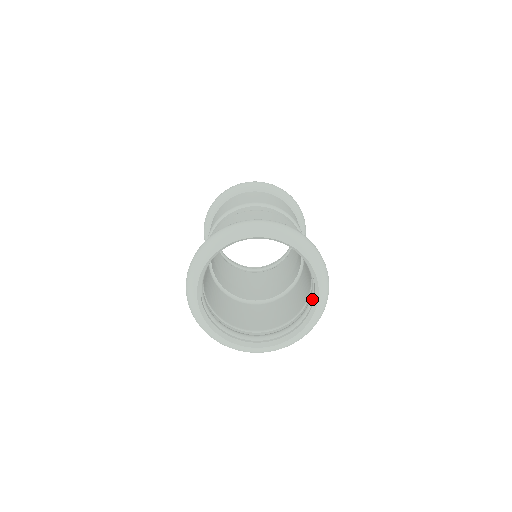
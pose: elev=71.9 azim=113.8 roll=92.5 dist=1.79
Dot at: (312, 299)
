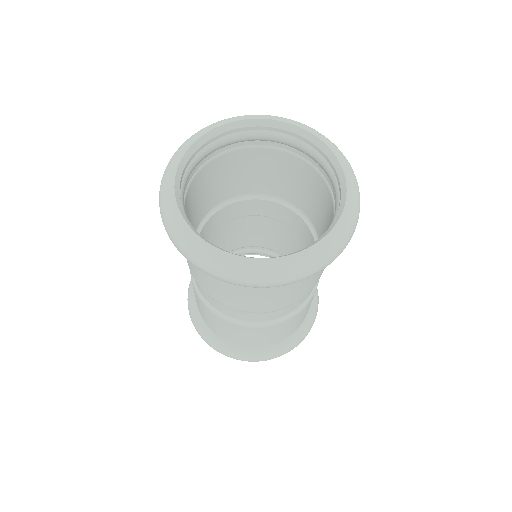
Dot at: (334, 217)
